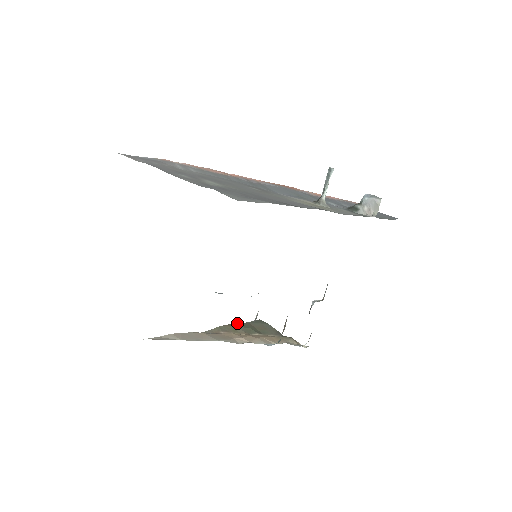
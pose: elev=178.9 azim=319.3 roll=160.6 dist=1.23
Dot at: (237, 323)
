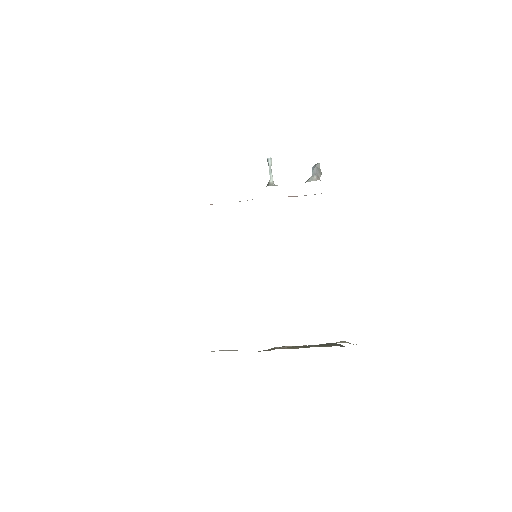
Dot at: occluded
